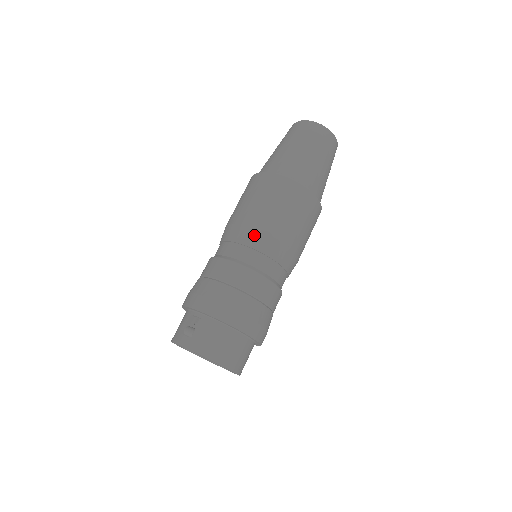
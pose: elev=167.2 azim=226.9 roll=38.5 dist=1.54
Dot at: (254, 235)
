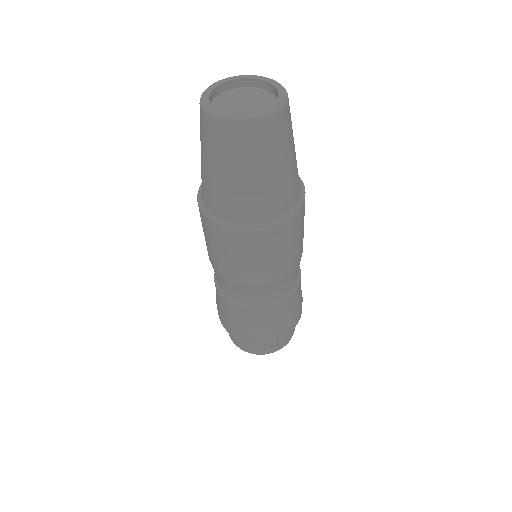
Dot at: (290, 276)
